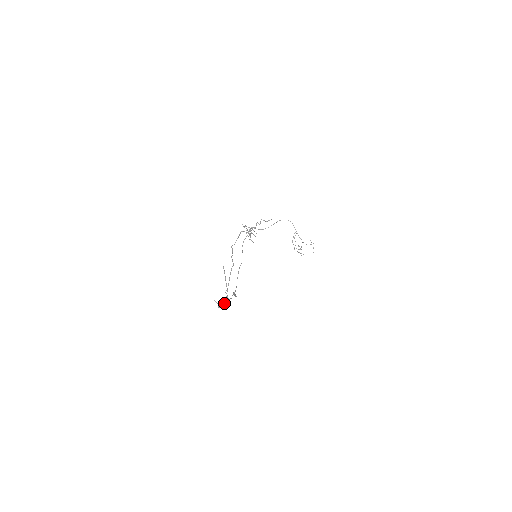
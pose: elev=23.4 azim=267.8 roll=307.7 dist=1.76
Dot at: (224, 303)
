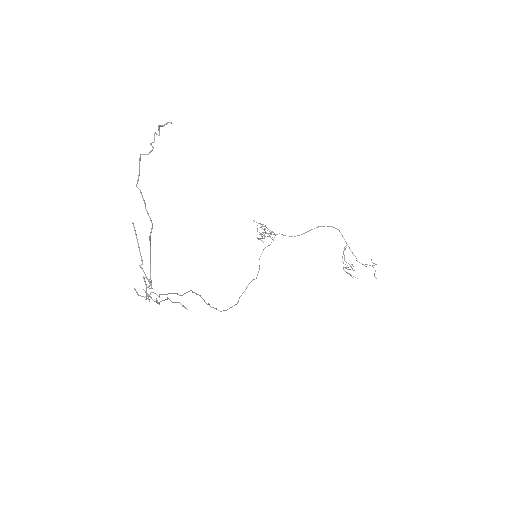
Dot at: occluded
